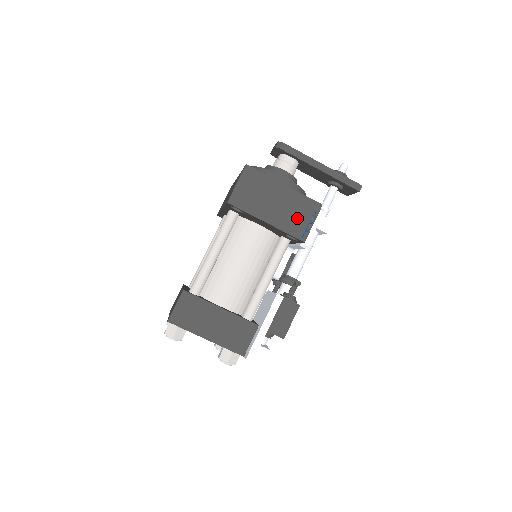
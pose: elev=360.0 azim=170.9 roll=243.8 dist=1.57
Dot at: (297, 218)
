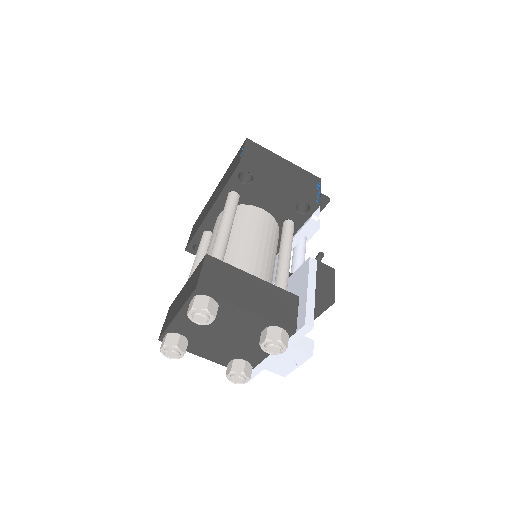
Dot at: (305, 185)
